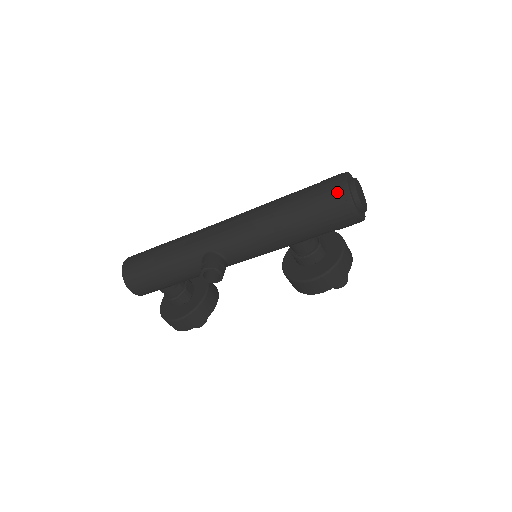
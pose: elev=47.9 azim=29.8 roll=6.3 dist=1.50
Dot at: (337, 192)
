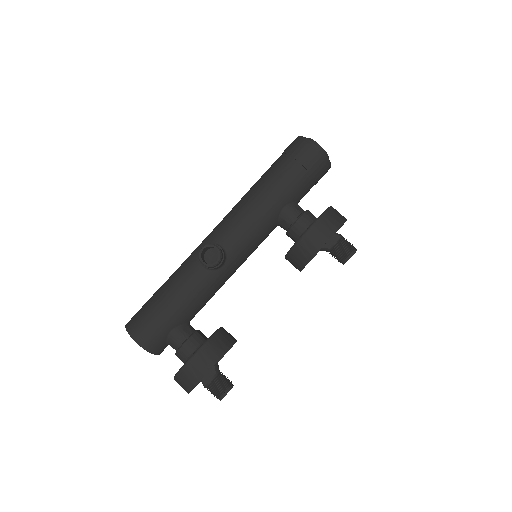
Dot at: (293, 143)
